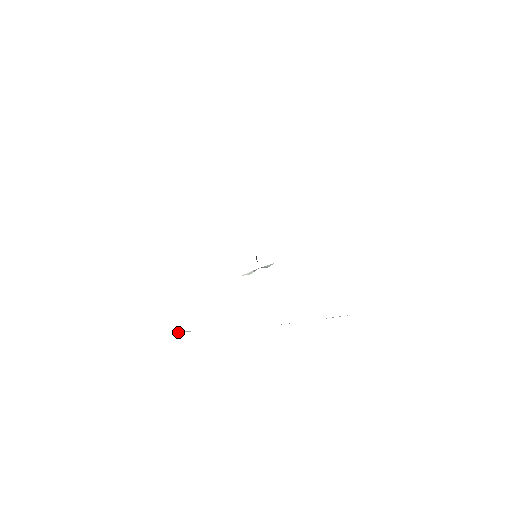
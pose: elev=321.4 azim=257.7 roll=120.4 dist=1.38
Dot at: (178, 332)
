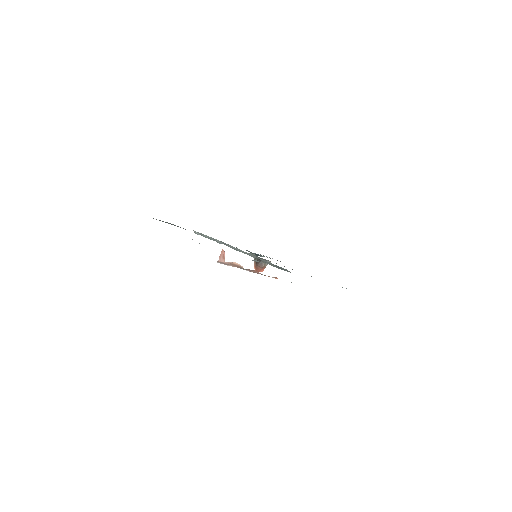
Dot at: (254, 260)
